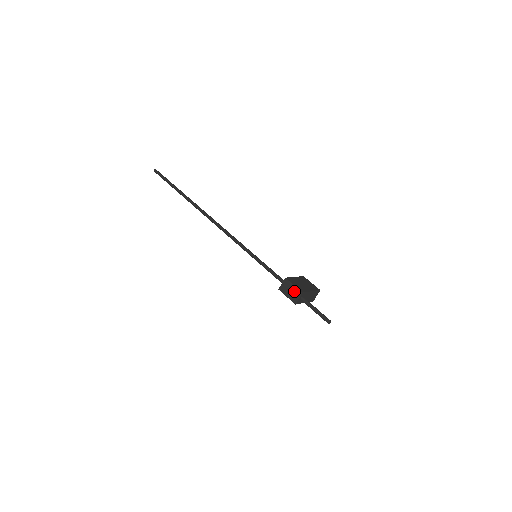
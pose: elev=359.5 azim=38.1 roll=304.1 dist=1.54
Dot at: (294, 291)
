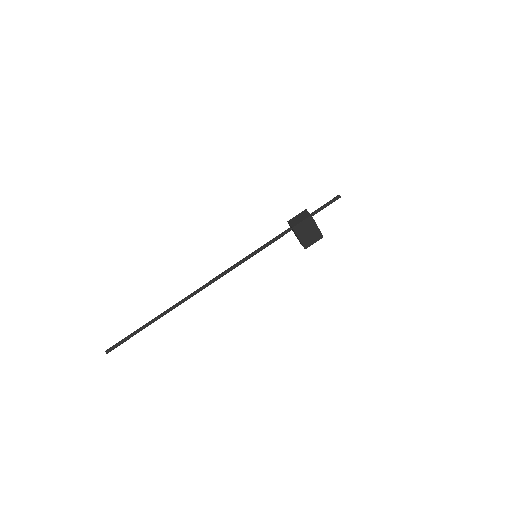
Dot at: (301, 215)
